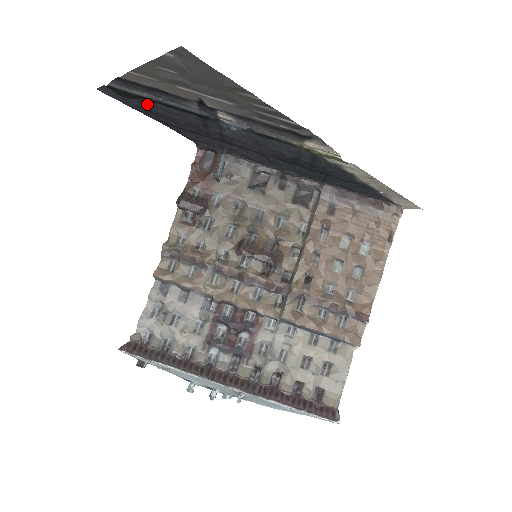
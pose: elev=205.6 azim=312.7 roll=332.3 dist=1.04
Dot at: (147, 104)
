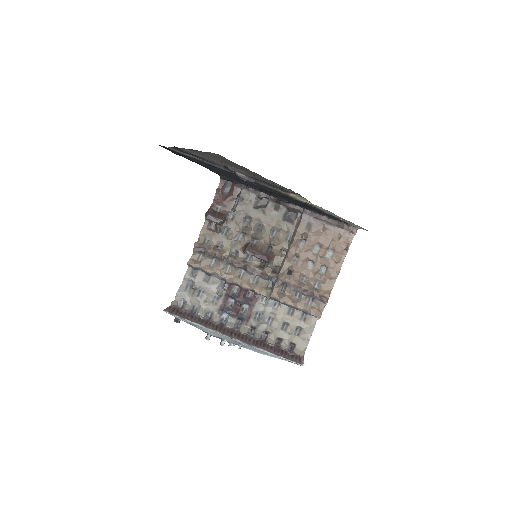
Dot at: occluded
